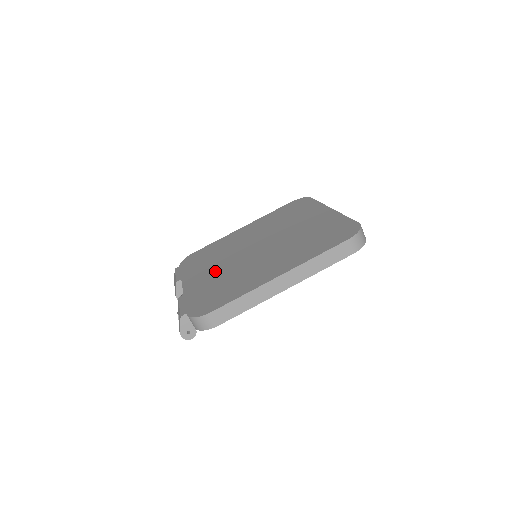
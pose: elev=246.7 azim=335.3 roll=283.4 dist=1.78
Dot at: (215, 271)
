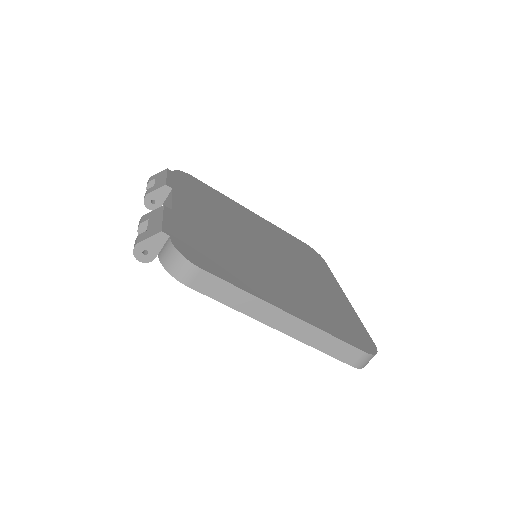
Dot at: (216, 224)
